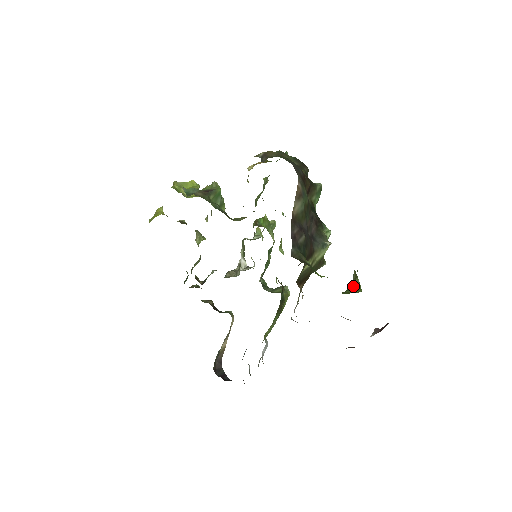
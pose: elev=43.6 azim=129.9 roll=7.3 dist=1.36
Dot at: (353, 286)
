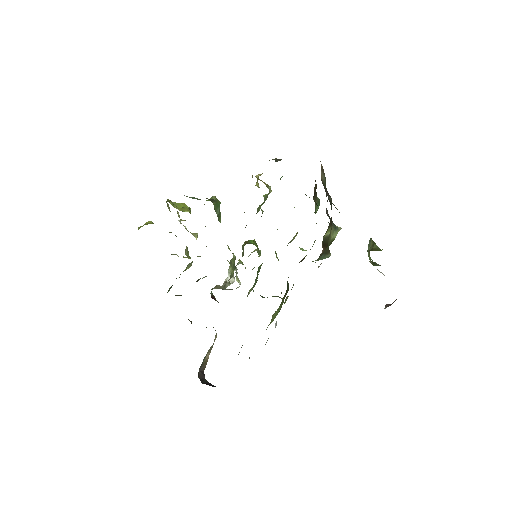
Dot at: (373, 248)
